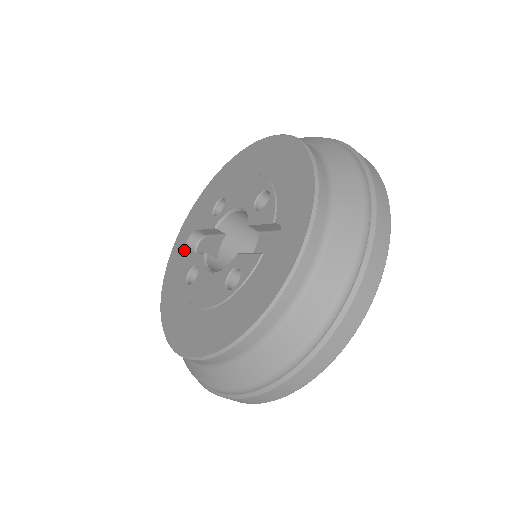
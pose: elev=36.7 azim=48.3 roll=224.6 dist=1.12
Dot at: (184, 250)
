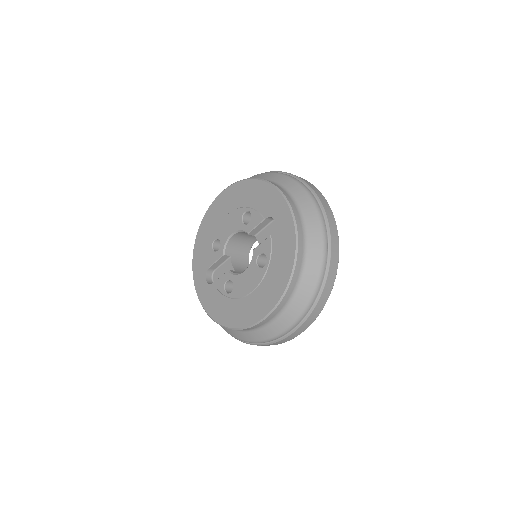
Dot at: (208, 284)
